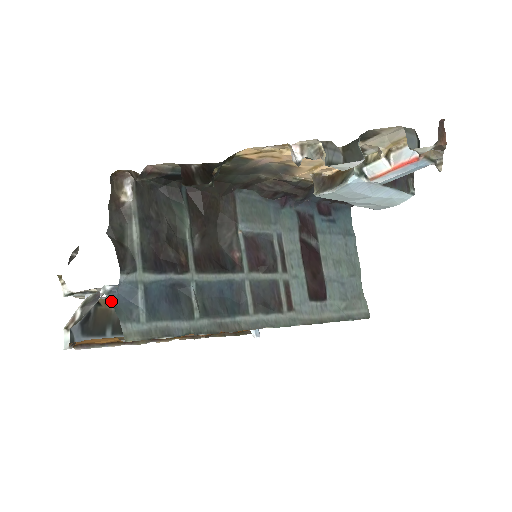
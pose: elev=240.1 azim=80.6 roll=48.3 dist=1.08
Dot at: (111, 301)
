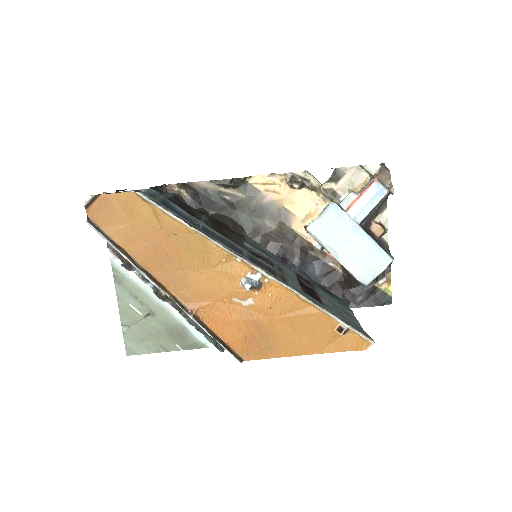
Dot at: (137, 191)
